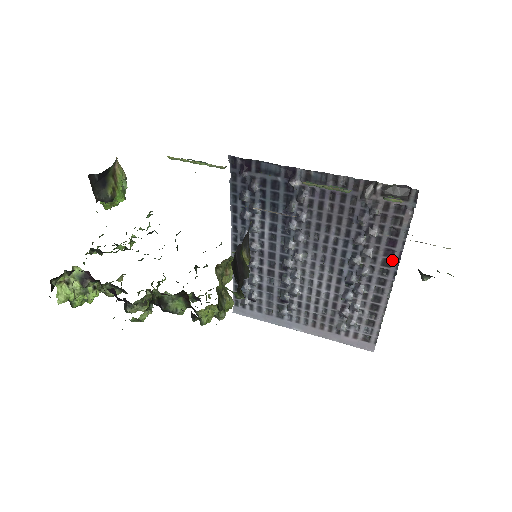
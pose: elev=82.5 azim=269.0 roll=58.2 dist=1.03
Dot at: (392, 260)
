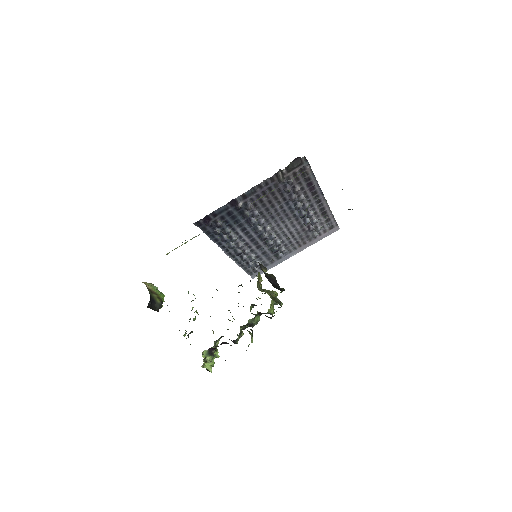
Dot at: (316, 190)
